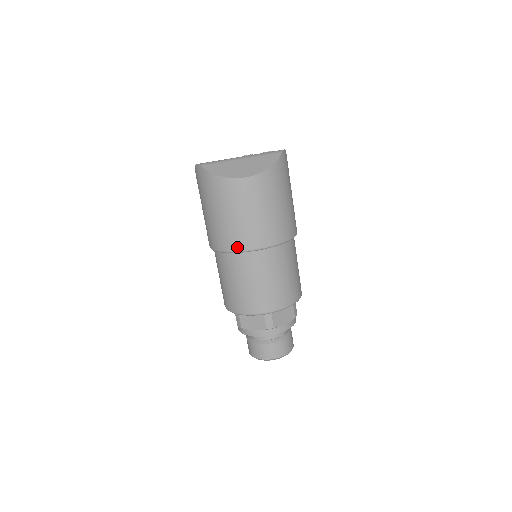
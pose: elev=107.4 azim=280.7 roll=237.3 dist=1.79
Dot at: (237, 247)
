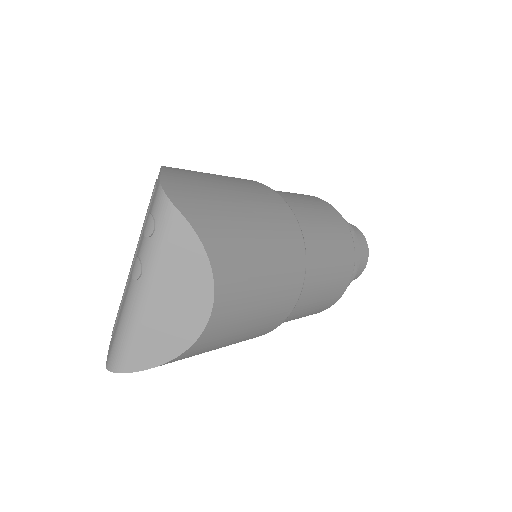
Dot at: (275, 327)
